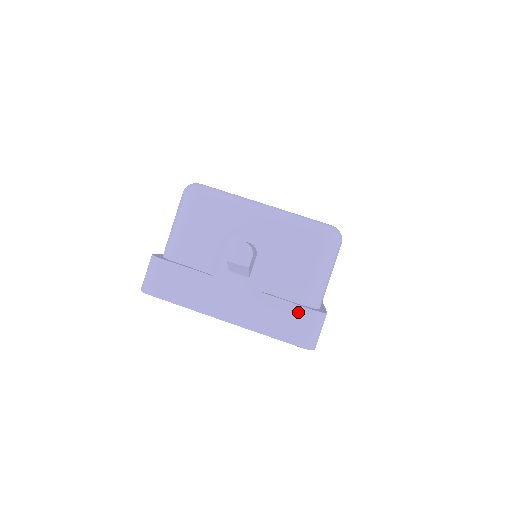
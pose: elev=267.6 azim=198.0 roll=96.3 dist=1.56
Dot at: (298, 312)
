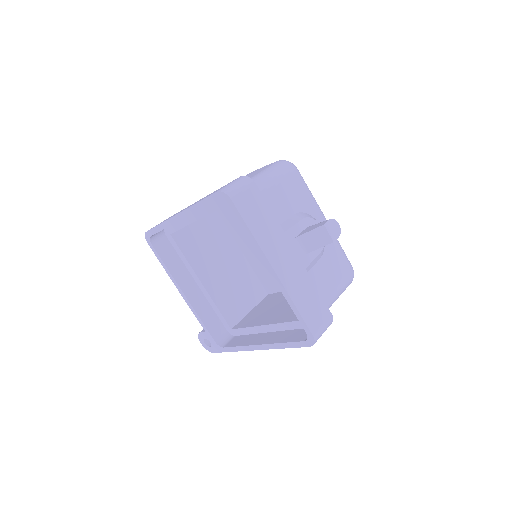
Dot at: (322, 306)
